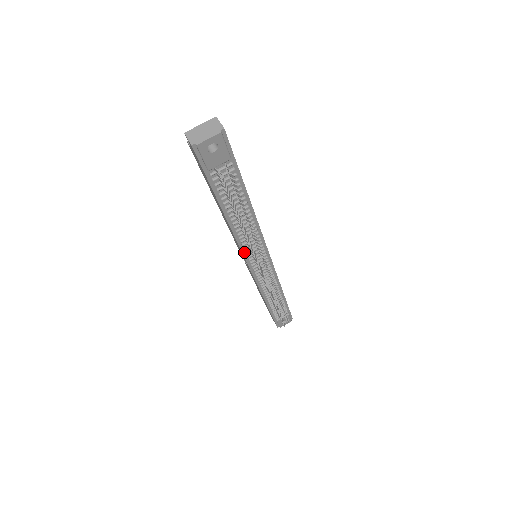
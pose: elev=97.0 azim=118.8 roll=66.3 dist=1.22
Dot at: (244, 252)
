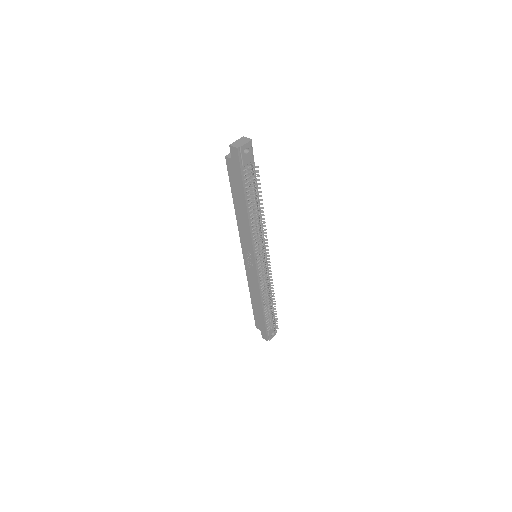
Dot at: (253, 245)
